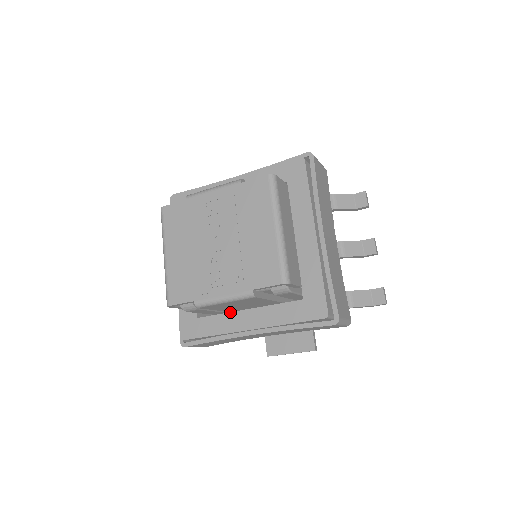
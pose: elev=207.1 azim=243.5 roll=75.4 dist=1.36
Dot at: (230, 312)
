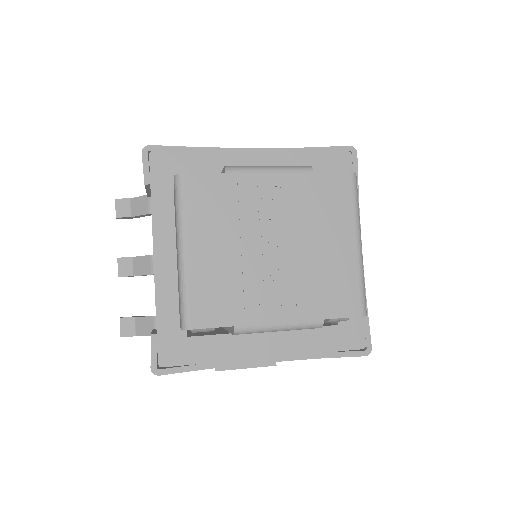
Dot at: occluded
